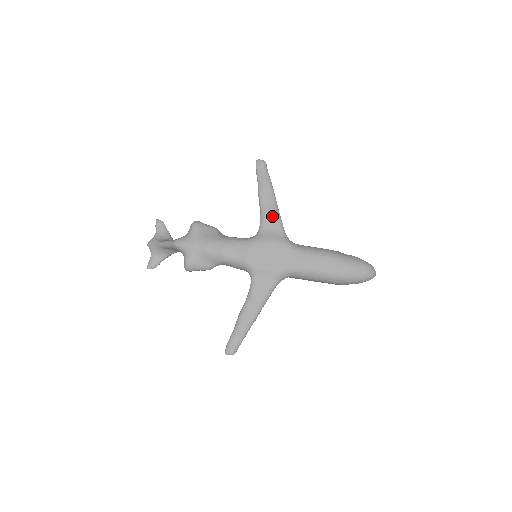
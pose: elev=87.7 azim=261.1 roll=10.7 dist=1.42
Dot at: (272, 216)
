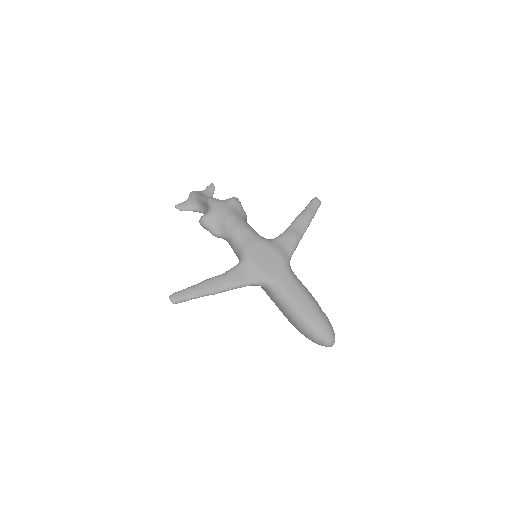
Dot at: (293, 237)
